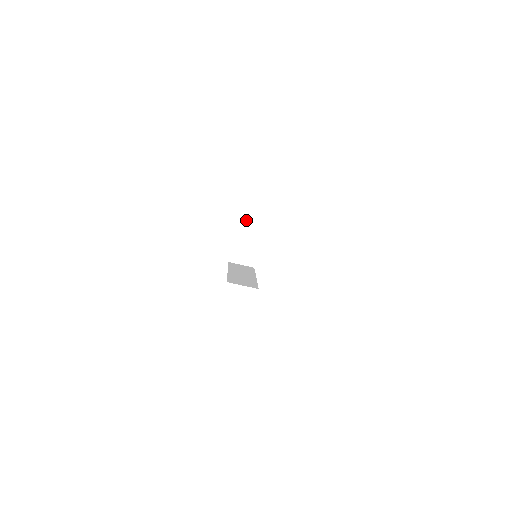
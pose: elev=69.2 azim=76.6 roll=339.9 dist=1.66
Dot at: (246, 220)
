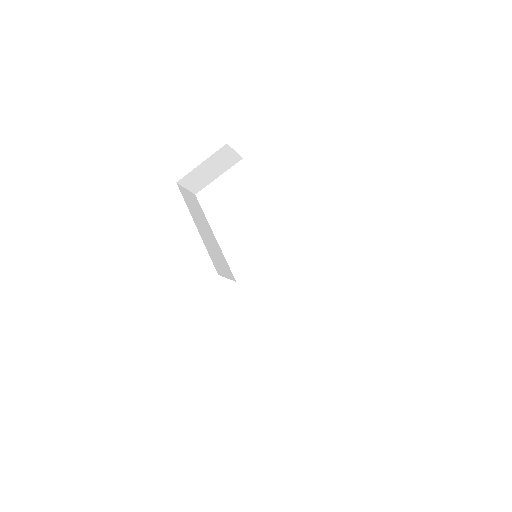
Dot at: (226, 152)
